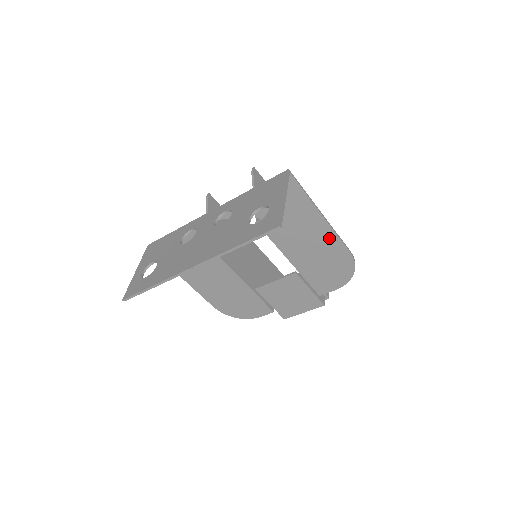
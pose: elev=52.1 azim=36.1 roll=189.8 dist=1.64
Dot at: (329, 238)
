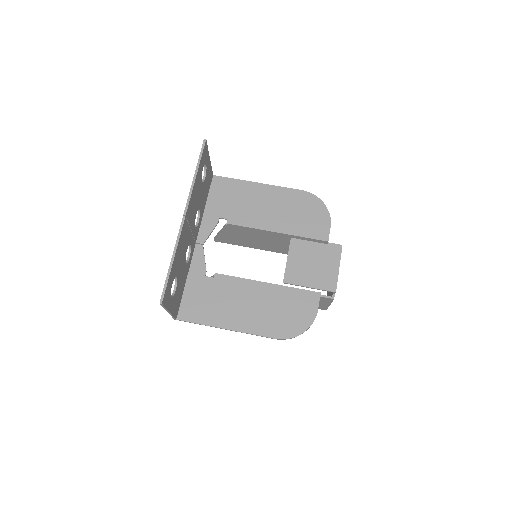
Dot at: (278, 193)
